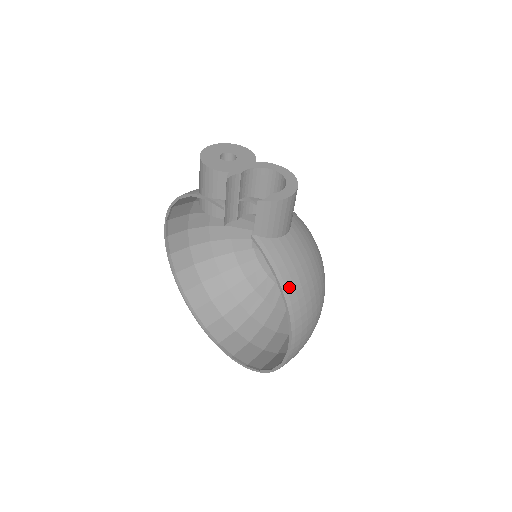
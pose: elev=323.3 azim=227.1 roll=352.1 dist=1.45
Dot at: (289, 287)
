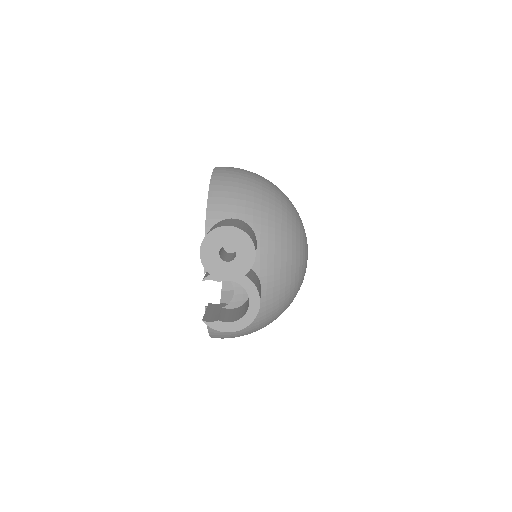
Dot at: (216, 335)
